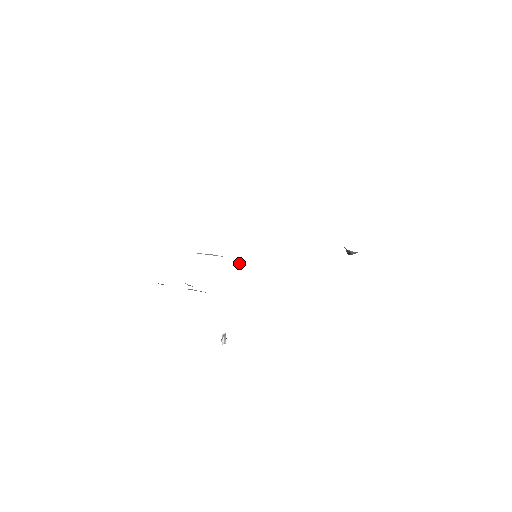
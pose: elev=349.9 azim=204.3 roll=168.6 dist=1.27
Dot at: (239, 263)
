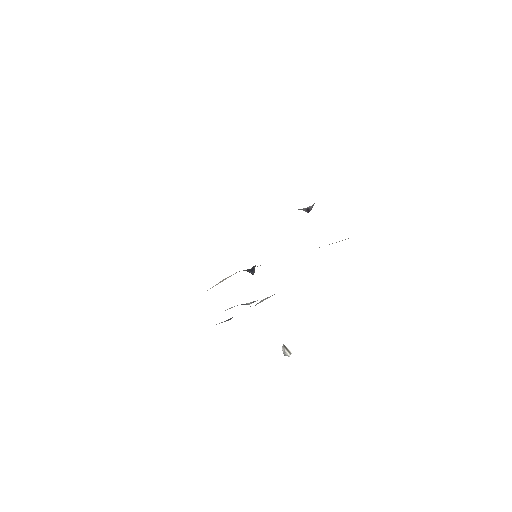
Dot at: (252, 270)
